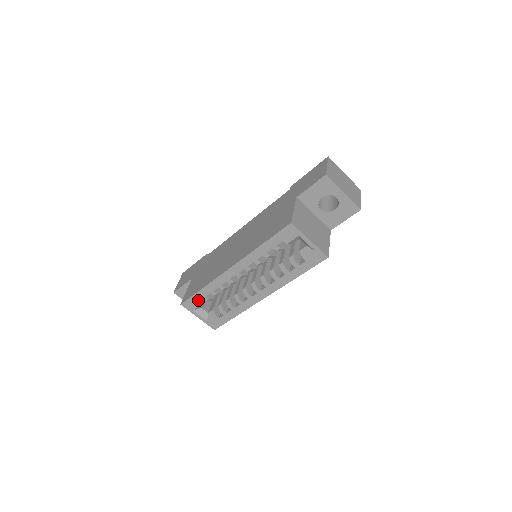
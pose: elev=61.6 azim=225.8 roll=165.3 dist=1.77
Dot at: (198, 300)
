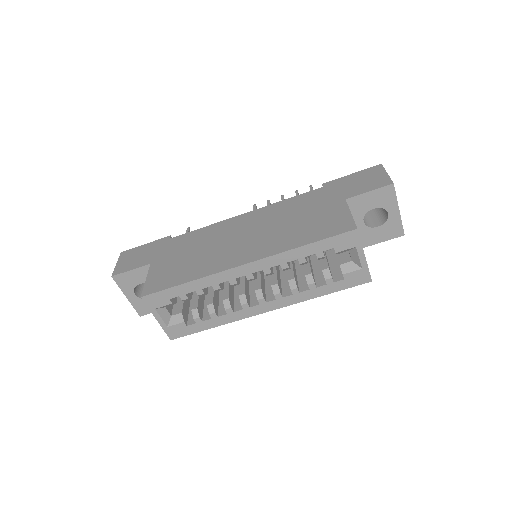
Dot at: (171, 296)
